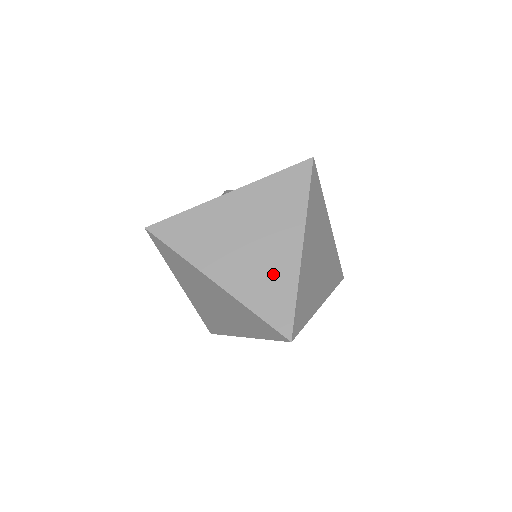
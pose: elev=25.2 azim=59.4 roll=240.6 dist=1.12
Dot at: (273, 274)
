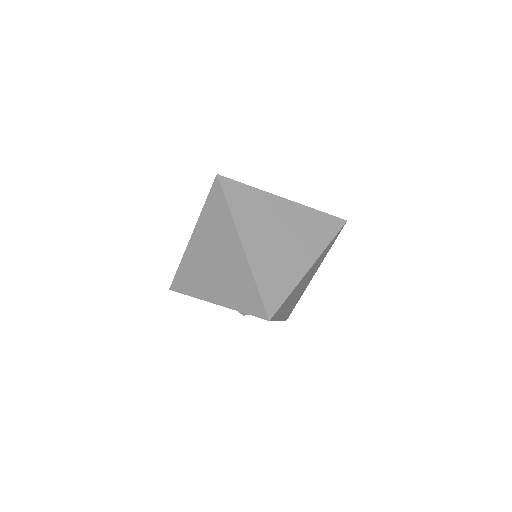
Dot at: (283, 269)
